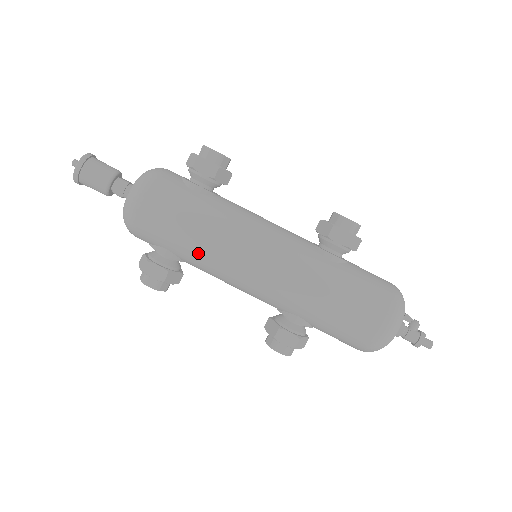
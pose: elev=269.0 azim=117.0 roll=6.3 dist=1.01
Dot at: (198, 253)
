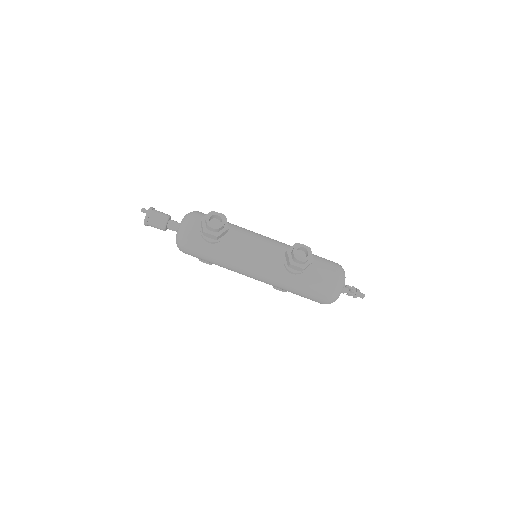
Dot at: occluded
